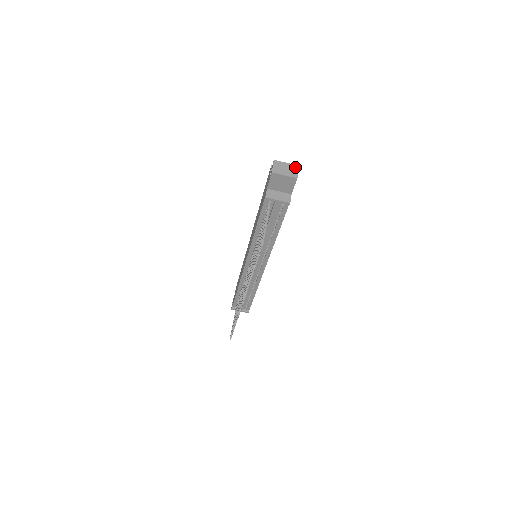
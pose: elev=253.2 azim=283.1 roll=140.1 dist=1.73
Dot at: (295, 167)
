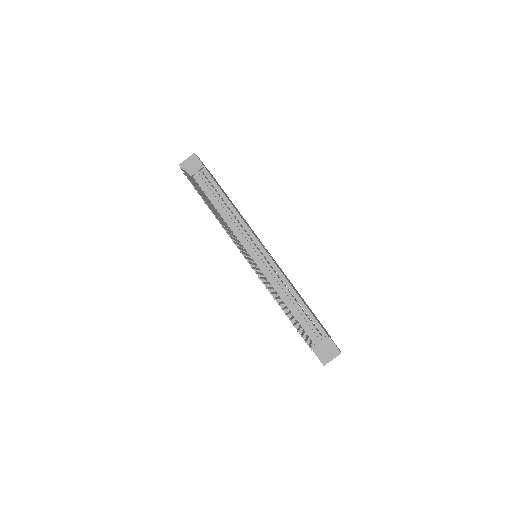
Dot at: occluded
